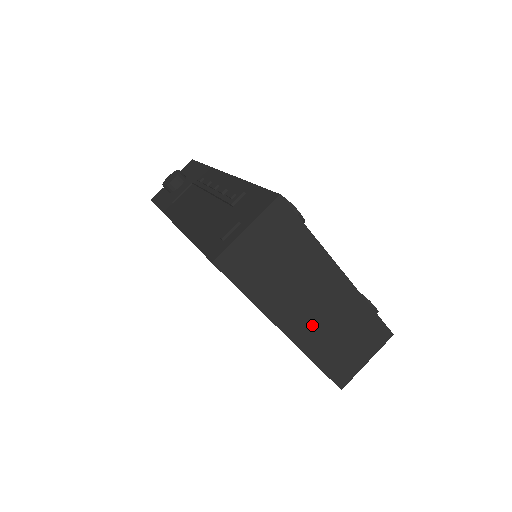
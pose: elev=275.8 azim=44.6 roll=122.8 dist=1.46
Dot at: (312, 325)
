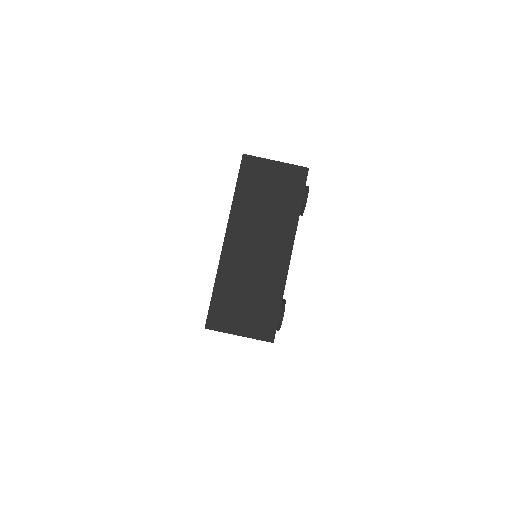
Dot at: (242, 257)
